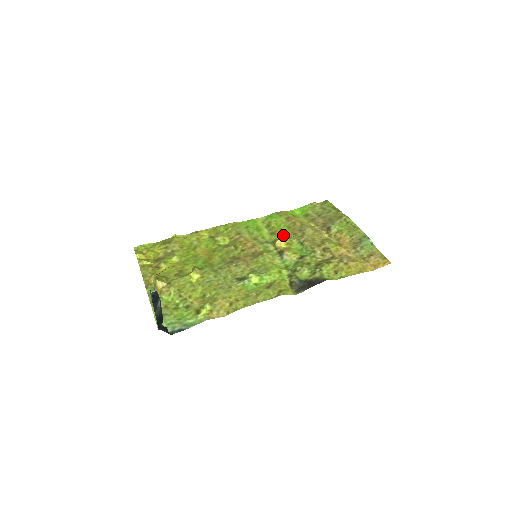
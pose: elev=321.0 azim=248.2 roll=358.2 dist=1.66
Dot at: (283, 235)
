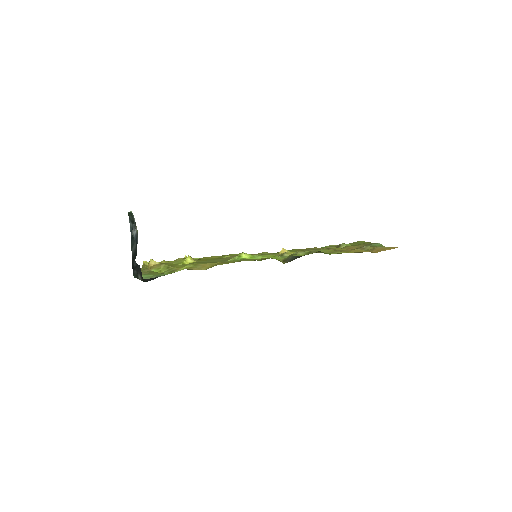
Dot at: occluded
